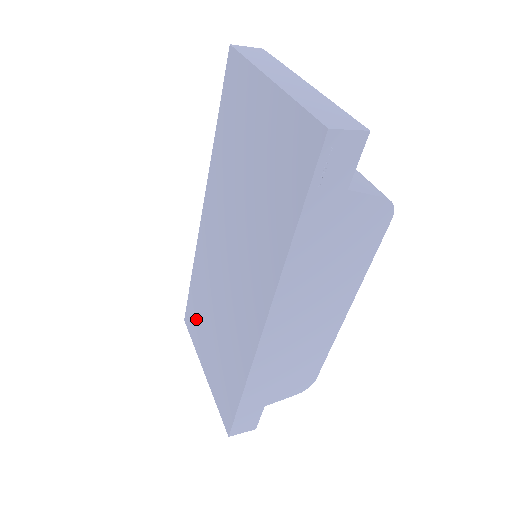
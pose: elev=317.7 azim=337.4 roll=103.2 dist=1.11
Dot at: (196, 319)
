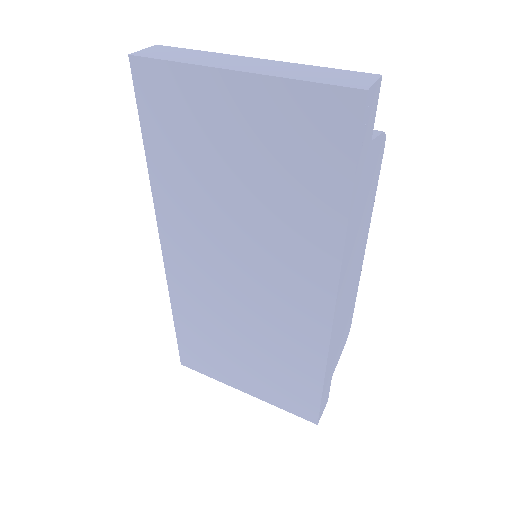
Dot at: (205, 354)
